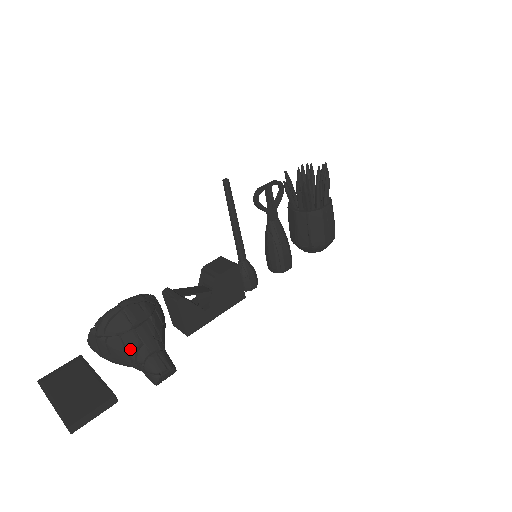
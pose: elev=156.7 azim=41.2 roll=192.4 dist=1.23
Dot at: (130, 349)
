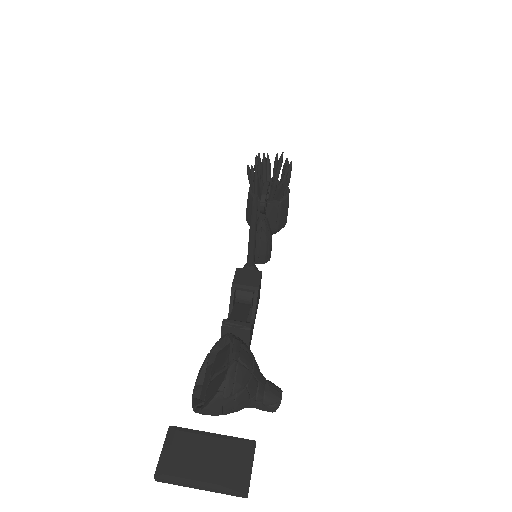
Dot at: (253, 394)
